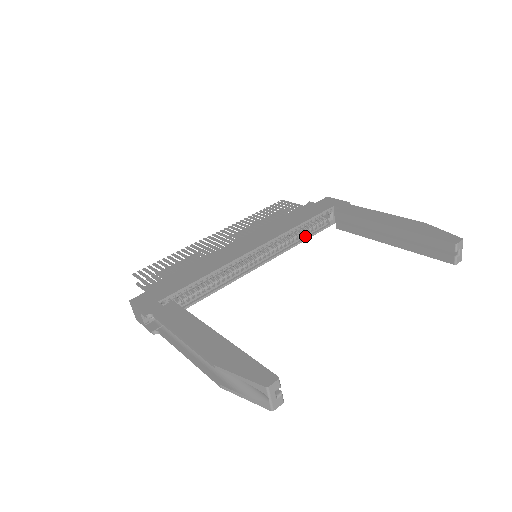
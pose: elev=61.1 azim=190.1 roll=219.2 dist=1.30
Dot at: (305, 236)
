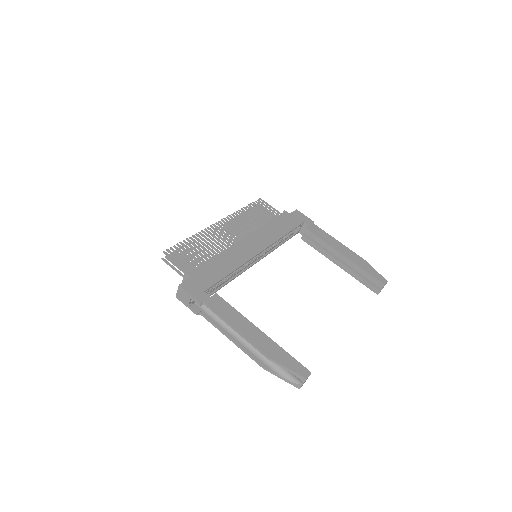
Dot at: (282, 241)
